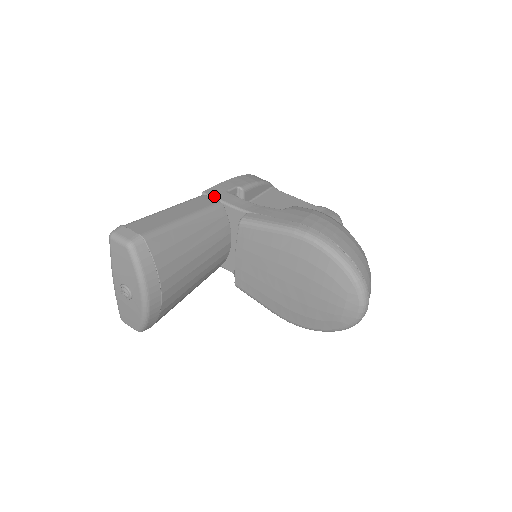
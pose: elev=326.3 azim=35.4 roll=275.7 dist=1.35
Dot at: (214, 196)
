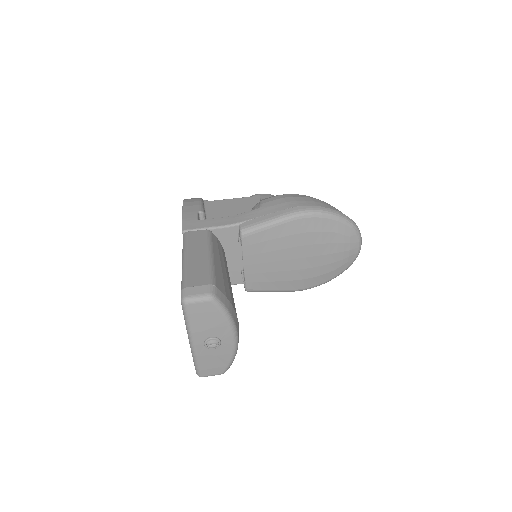
Dot at: (196, 228)
